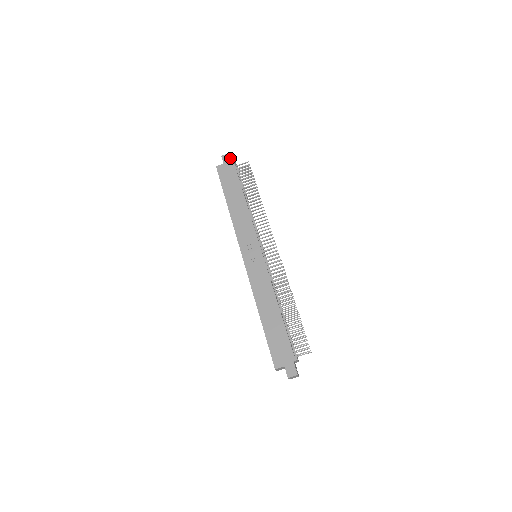
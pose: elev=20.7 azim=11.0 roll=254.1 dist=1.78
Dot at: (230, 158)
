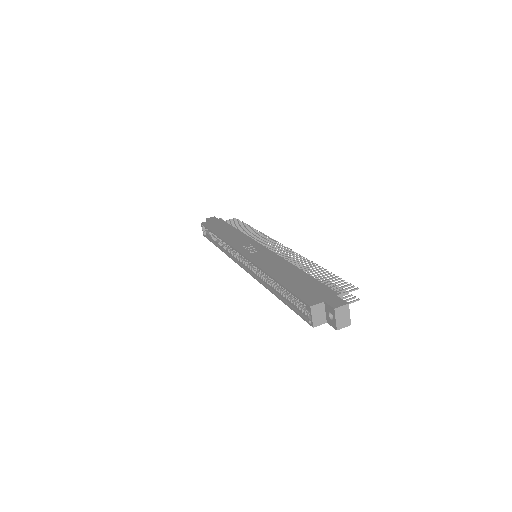
Dot at: occluded
